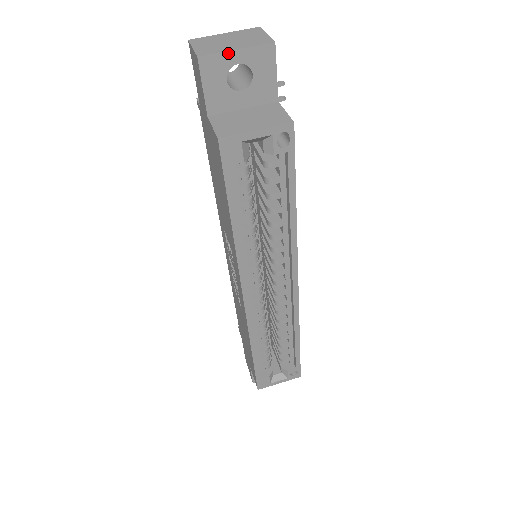
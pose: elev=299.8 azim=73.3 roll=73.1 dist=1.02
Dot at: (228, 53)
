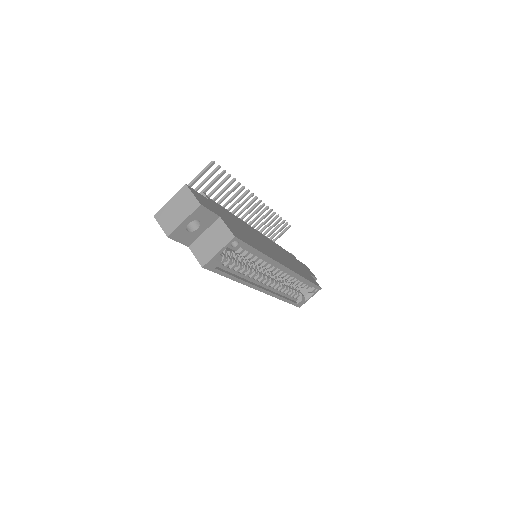
Dot at: (181, 225)
